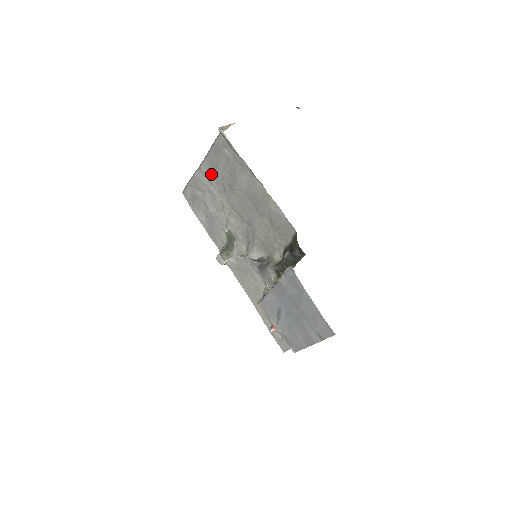
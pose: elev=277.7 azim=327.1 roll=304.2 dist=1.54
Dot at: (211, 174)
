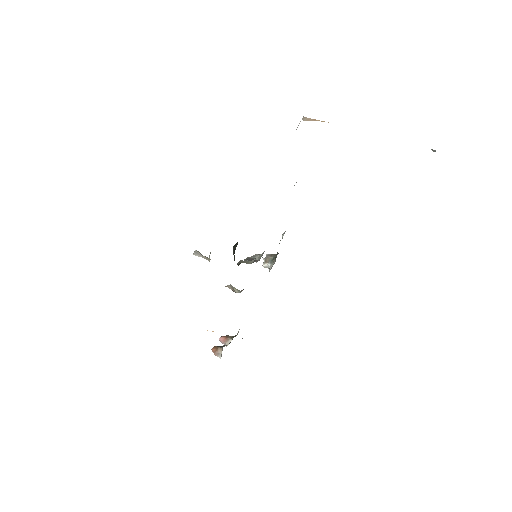
Dot at: occluded
